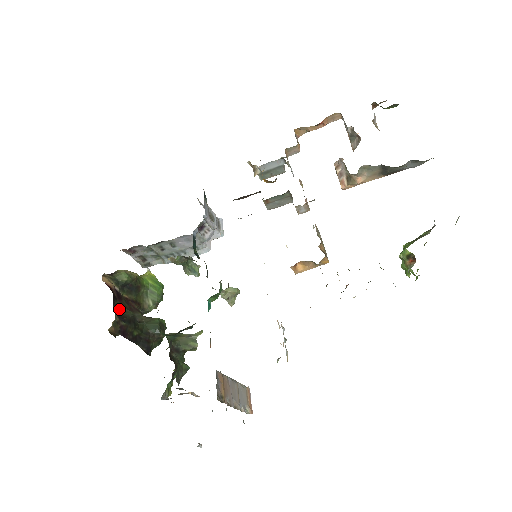
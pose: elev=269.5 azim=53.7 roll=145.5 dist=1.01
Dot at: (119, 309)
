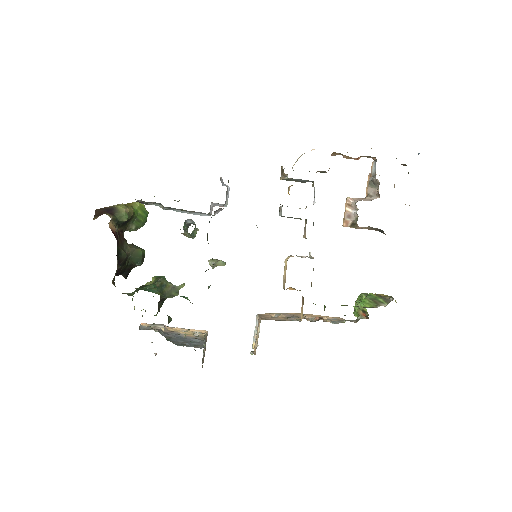
Dot at: (118, 254)
